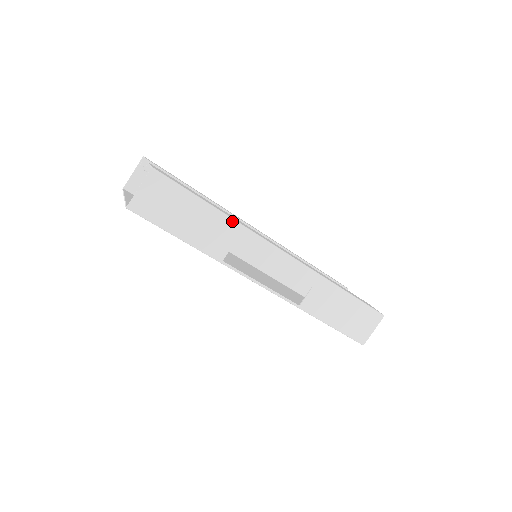
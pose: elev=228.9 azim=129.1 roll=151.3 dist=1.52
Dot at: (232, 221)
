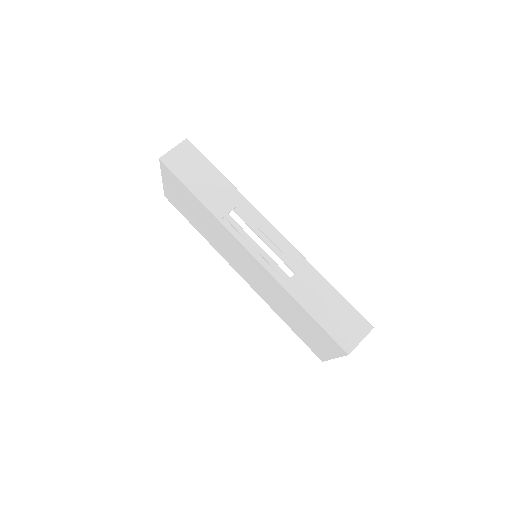
Dot at: (237, 191)
